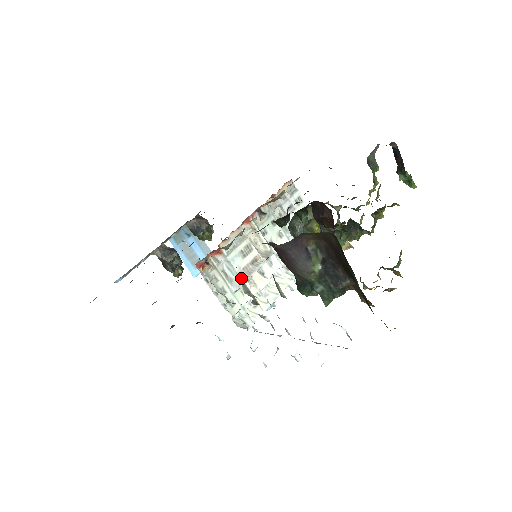
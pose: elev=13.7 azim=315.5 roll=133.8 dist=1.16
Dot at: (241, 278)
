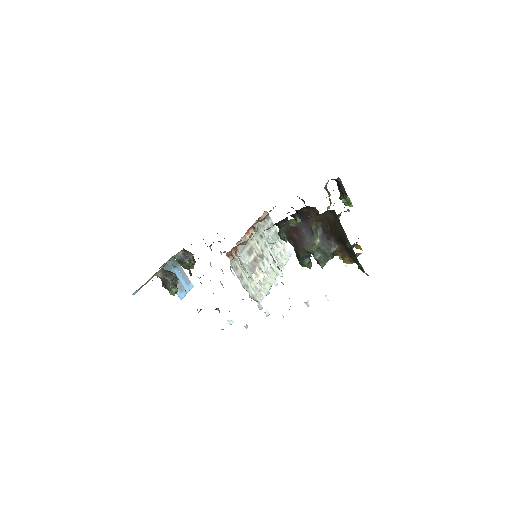
Dot at: occluded
